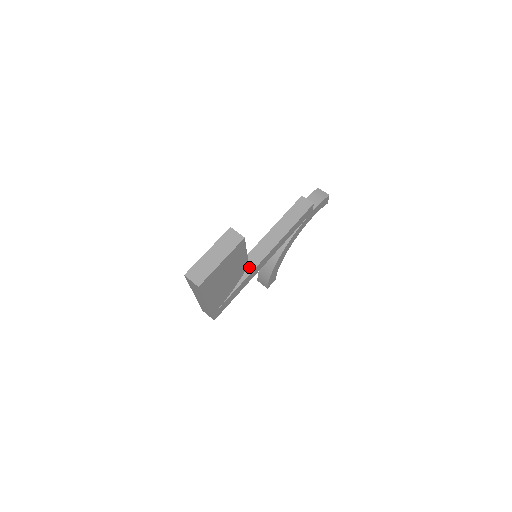
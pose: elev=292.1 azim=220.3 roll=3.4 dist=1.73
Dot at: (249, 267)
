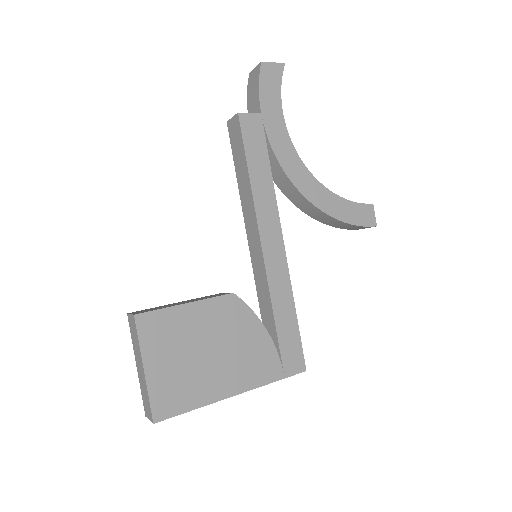
Dot at: (262, 278)
